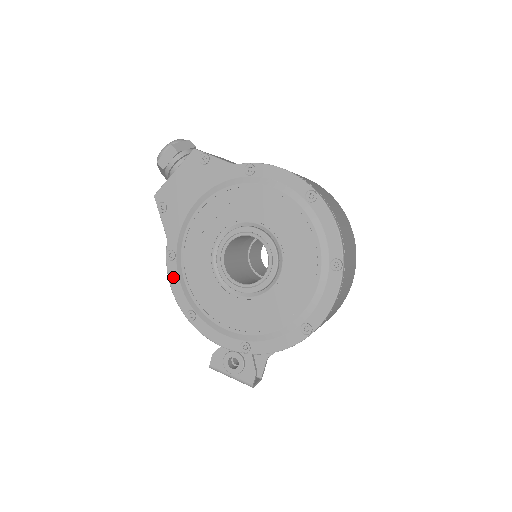
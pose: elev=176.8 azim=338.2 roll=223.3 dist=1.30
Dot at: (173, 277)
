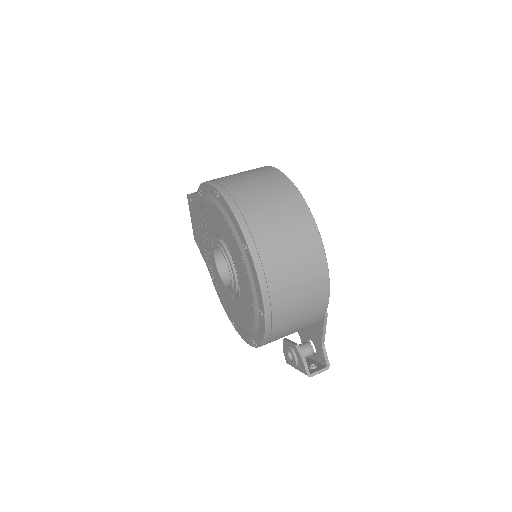
Dot at: (219, 296)
